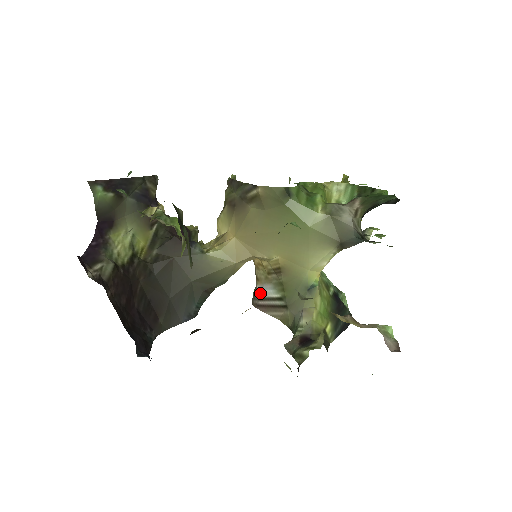
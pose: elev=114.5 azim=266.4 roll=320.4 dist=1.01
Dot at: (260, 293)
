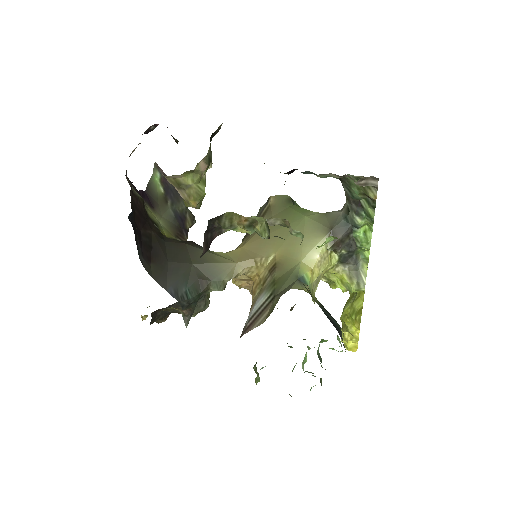
Dot at: (251, 314)
